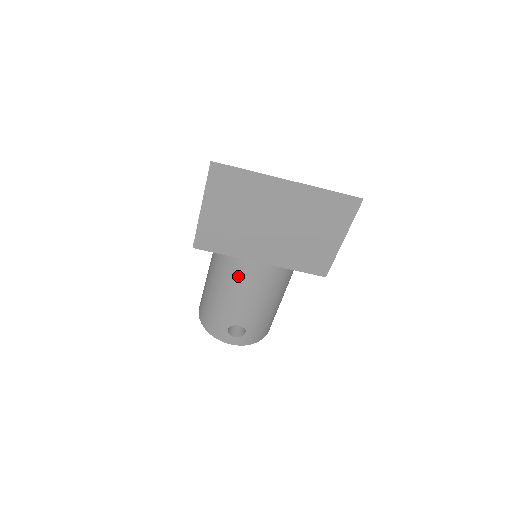
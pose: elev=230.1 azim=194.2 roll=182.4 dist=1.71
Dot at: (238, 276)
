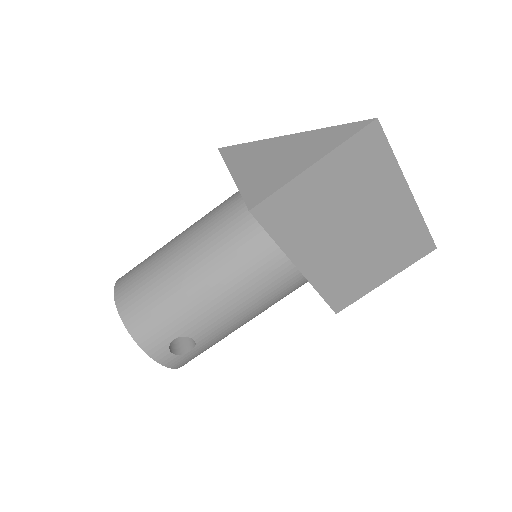
Dot at: (254, 274)
